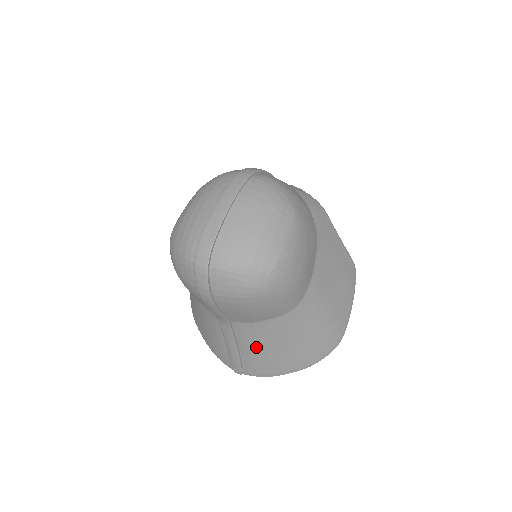
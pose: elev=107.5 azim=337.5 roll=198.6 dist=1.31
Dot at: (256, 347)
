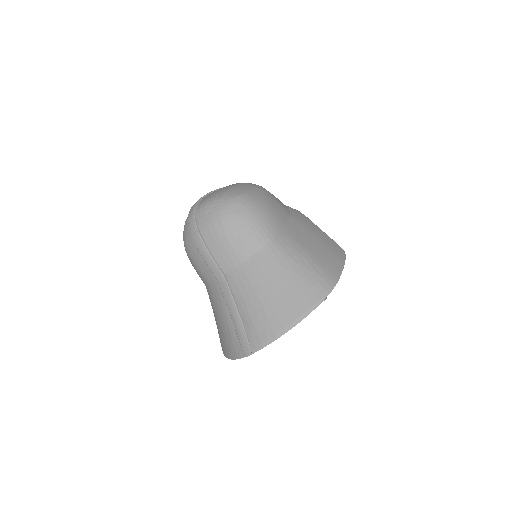
Dot at: (251, 298)
